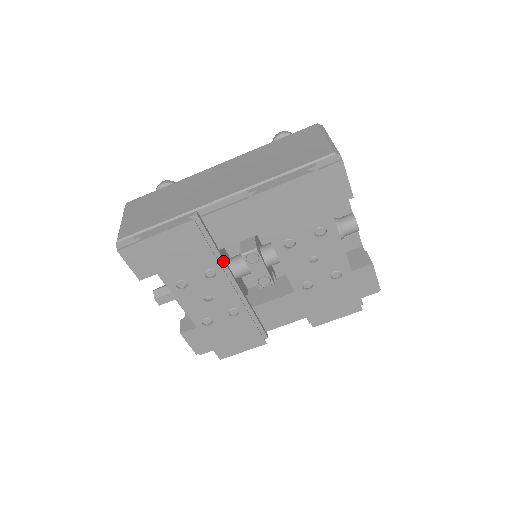
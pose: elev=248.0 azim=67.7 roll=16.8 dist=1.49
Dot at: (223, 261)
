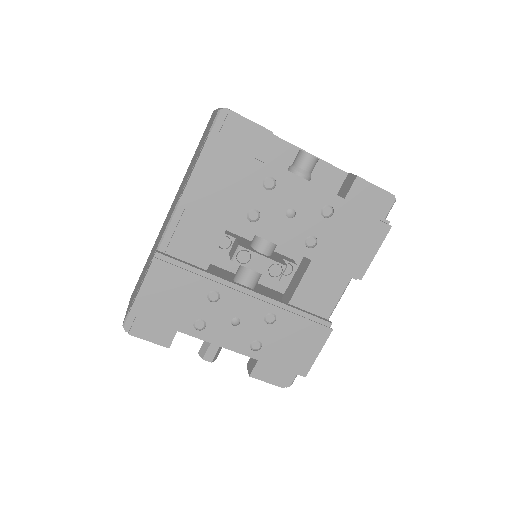
Dot at: (217, 277)
